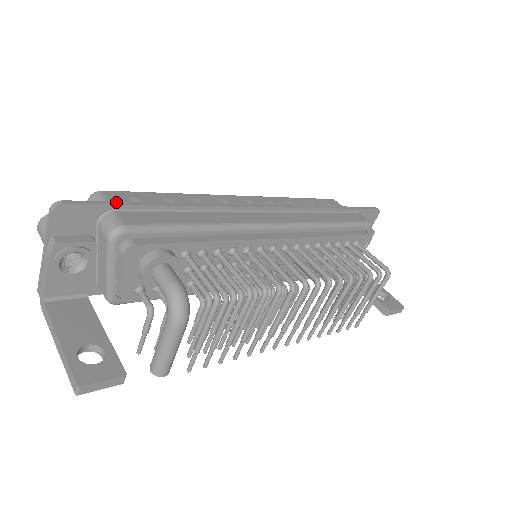
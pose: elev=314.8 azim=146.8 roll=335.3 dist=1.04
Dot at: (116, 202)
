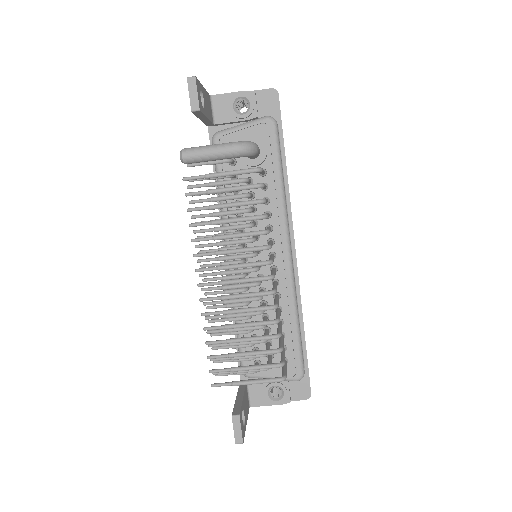
Dot at: occluded
